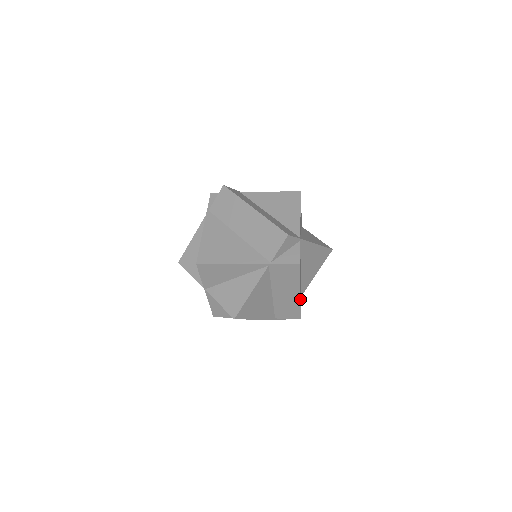
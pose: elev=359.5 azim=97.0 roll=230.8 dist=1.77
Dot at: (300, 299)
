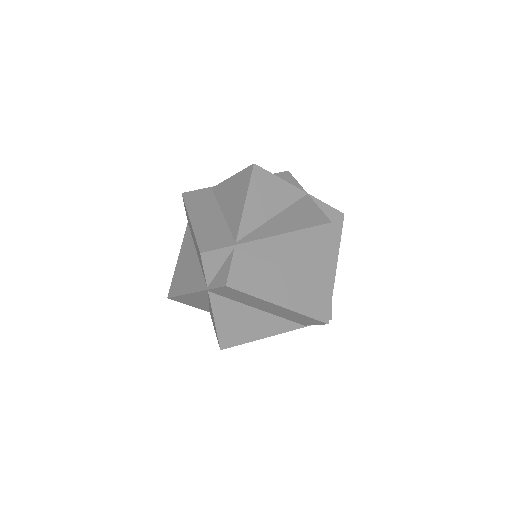
Dot at: (291, 310)
